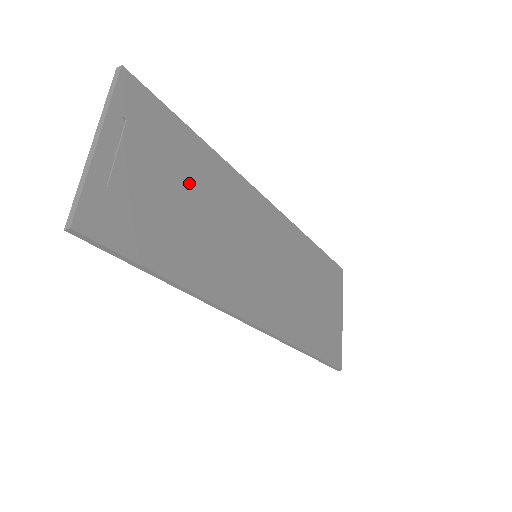
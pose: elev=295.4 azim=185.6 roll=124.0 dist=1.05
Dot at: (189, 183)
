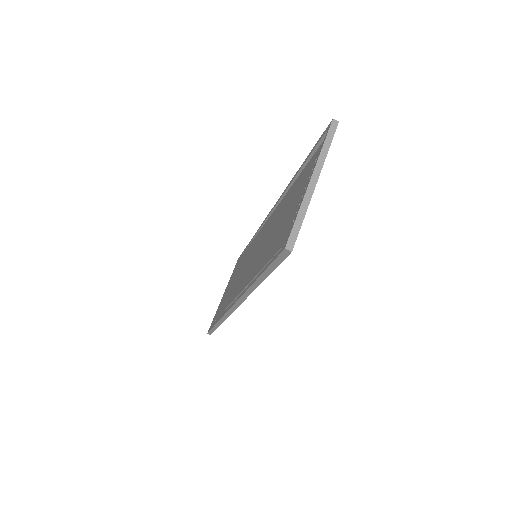
Dot at: occluded
